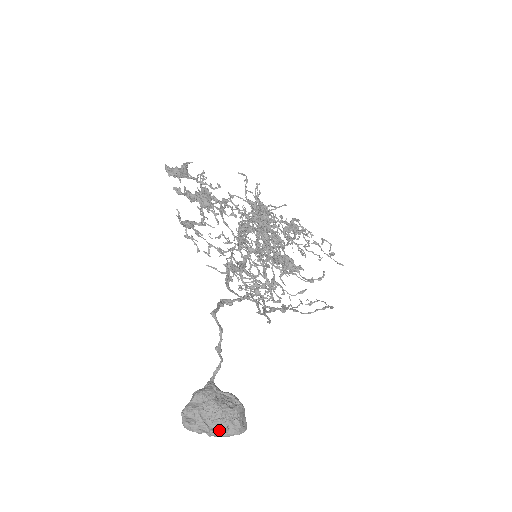
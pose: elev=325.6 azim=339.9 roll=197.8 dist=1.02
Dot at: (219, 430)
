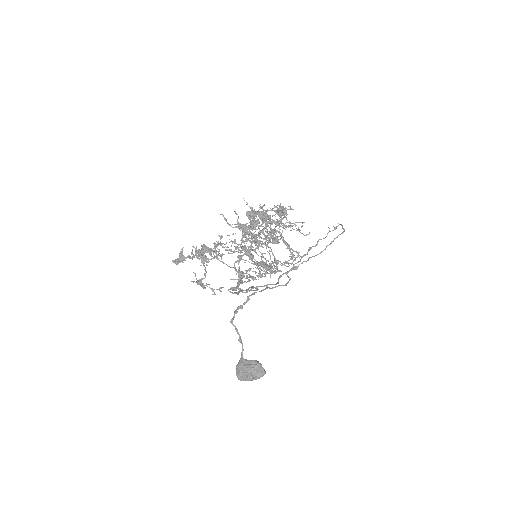
Dot at: (253, 378)
